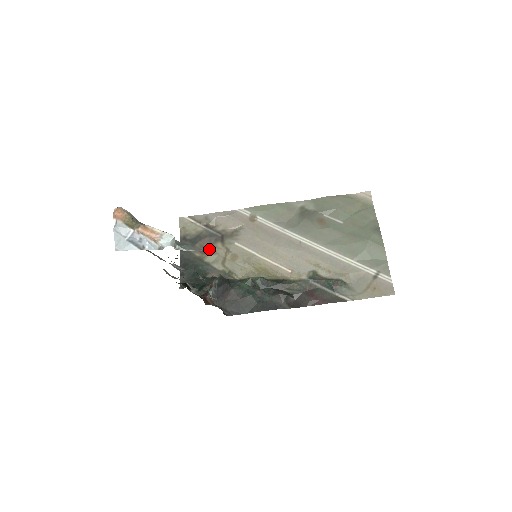
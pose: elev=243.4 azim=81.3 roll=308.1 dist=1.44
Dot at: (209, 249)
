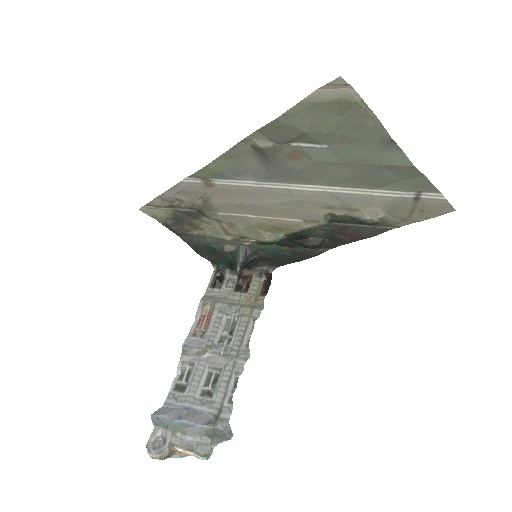
Dot at: (200, 224)
